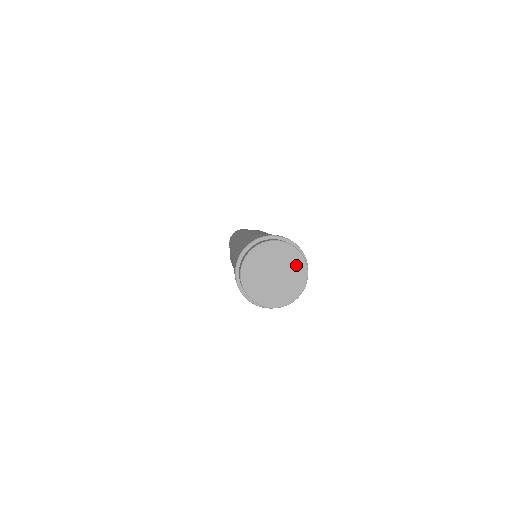
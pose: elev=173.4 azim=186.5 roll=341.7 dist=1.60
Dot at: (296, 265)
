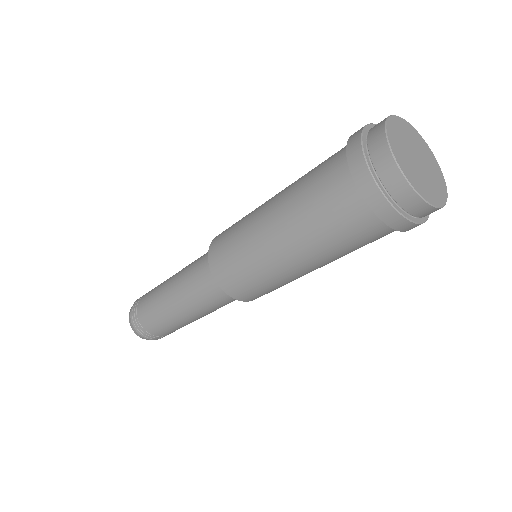
Dot at: (439, 188)
